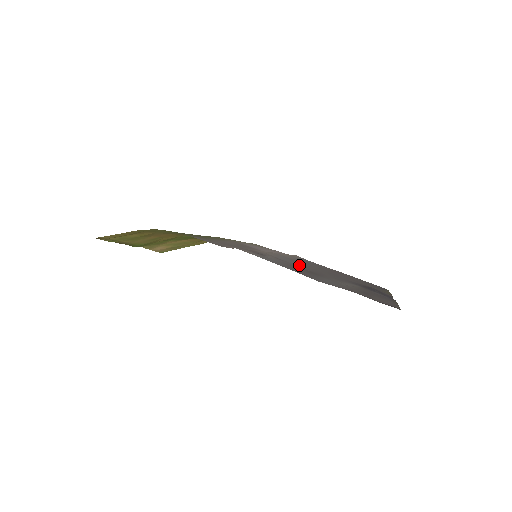
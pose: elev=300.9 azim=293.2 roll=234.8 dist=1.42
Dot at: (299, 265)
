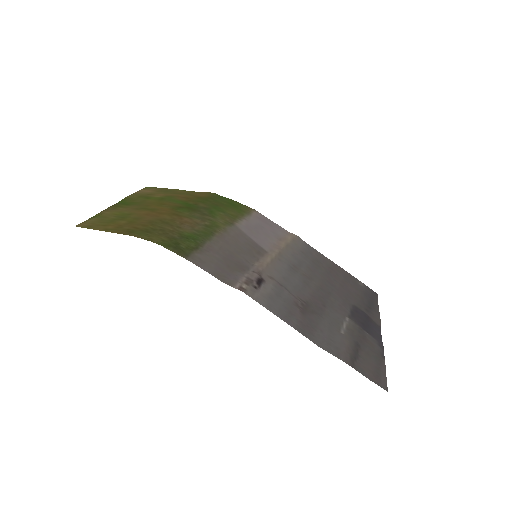
Dot at: (300, 286)
